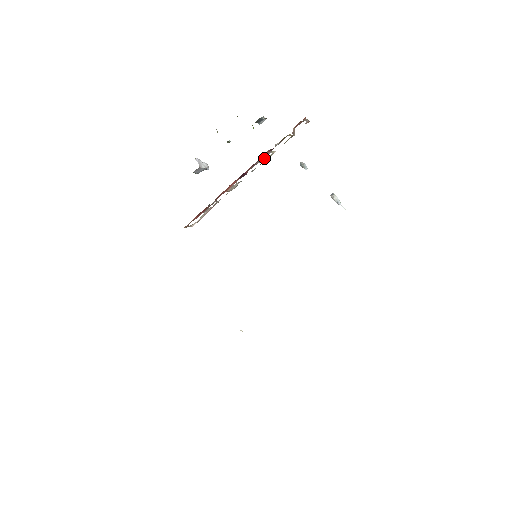
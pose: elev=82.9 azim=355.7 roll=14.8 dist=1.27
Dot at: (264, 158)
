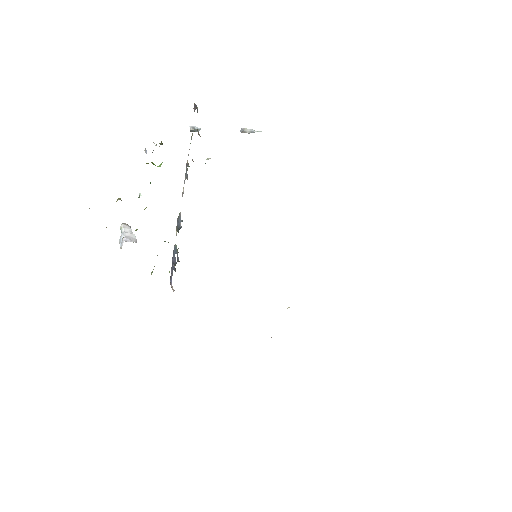
Dot at: occluded
